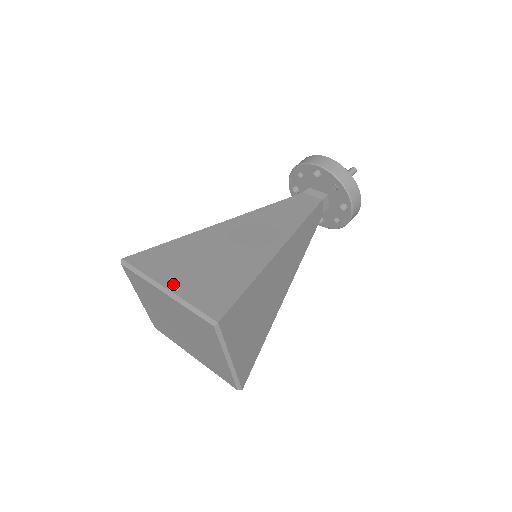
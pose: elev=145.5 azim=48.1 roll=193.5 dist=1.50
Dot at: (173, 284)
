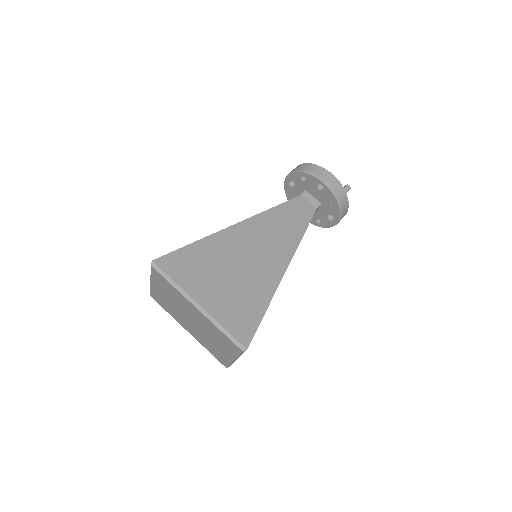
Dot at: (205, 301)
